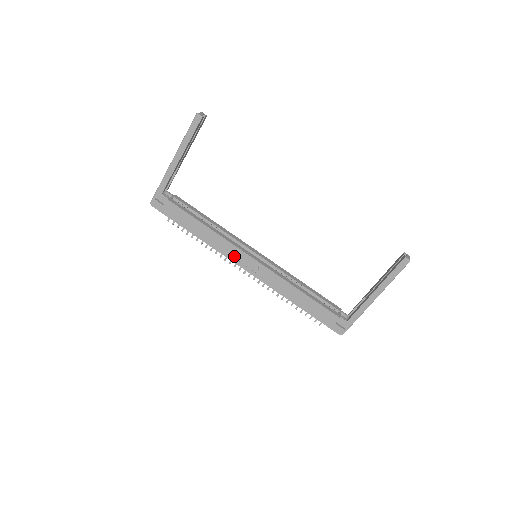
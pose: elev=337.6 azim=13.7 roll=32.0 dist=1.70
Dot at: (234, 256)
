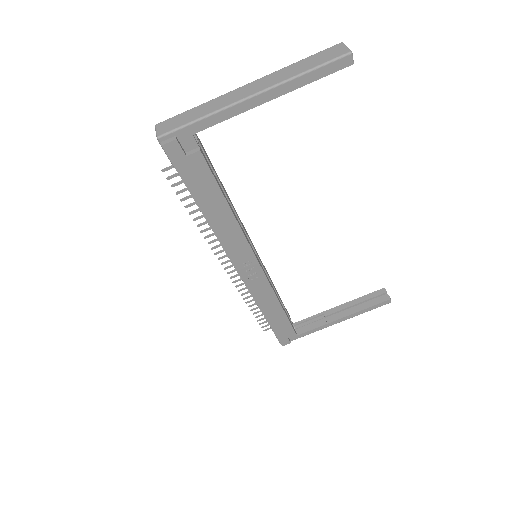
Dot at: (238, 255)
